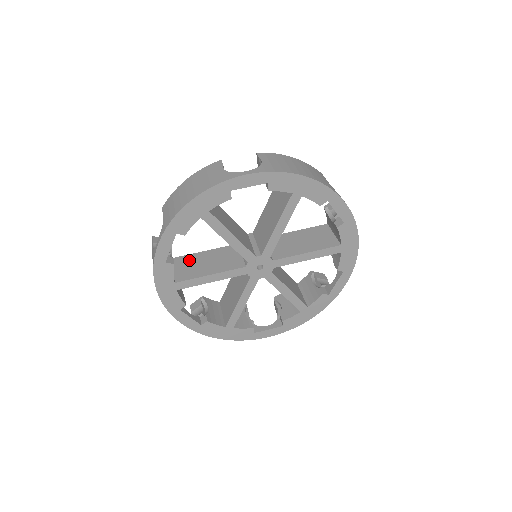
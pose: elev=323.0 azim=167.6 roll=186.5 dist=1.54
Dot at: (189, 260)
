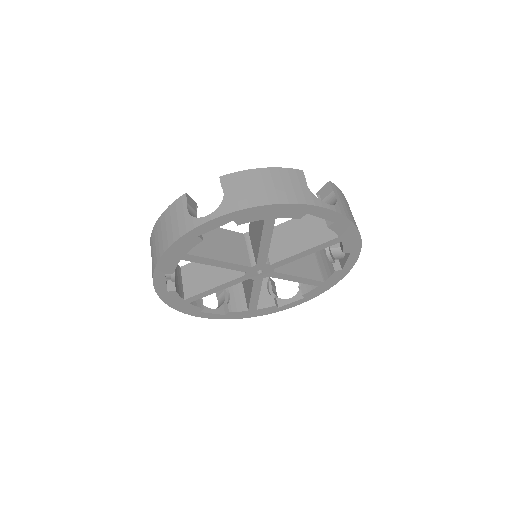
Dot at: occluded
